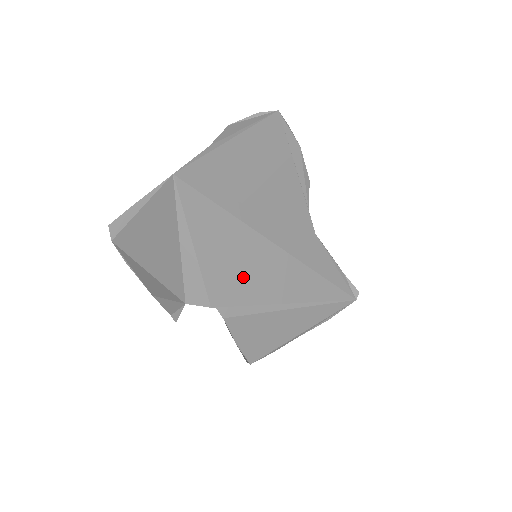
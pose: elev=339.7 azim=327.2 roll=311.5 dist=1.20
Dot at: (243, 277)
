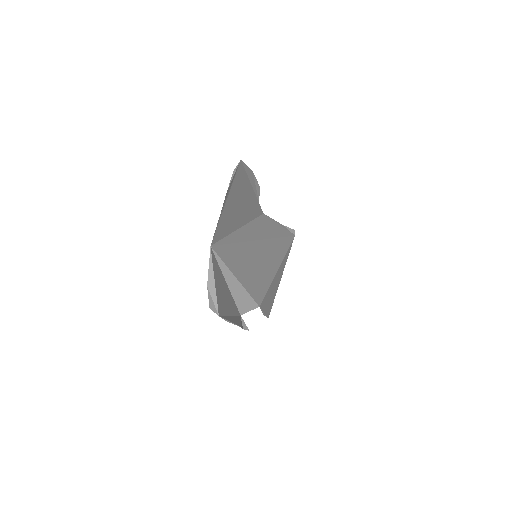
Dot at: (259, 275)
